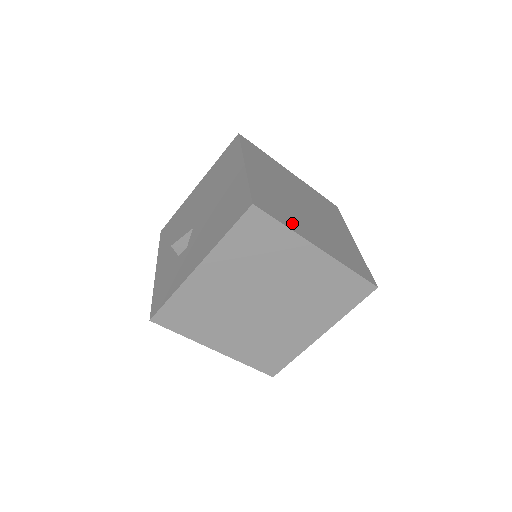
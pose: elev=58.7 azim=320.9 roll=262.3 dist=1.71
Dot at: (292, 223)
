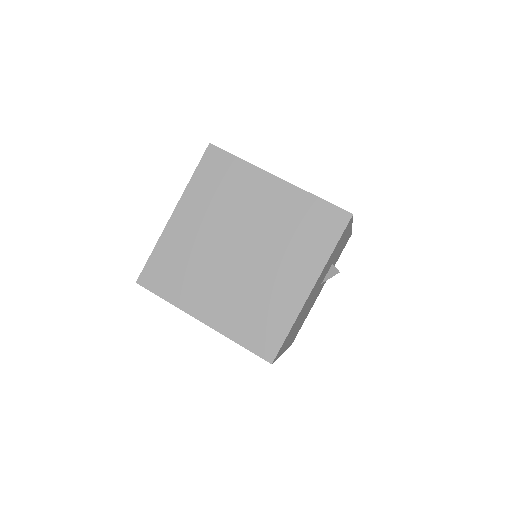
Dot at: occluded
